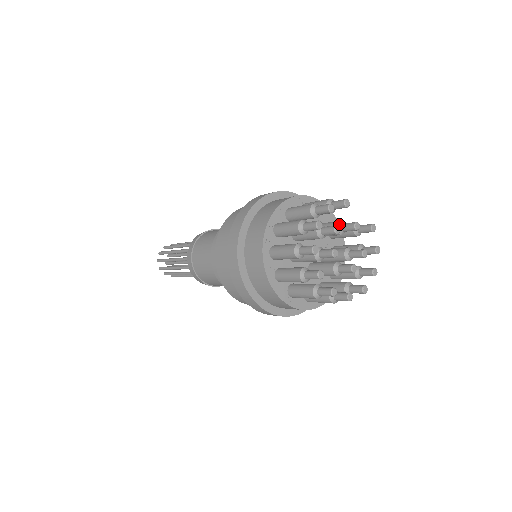
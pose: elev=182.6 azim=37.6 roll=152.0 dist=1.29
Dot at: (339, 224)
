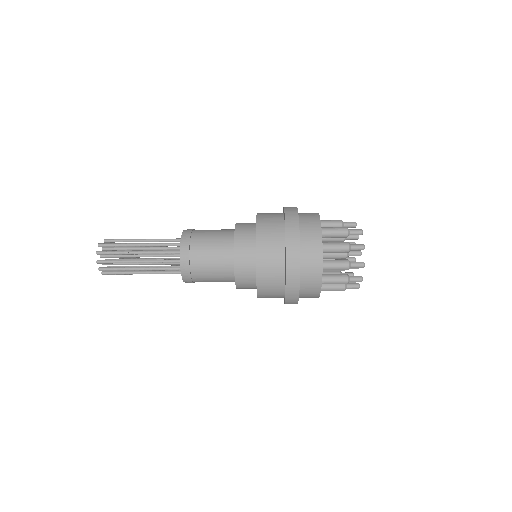
Dot at: occluded
